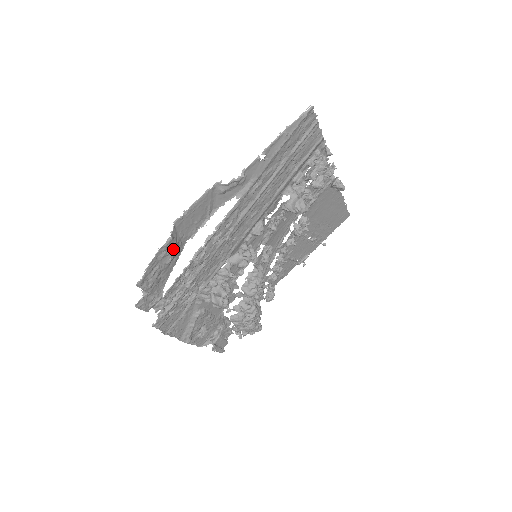
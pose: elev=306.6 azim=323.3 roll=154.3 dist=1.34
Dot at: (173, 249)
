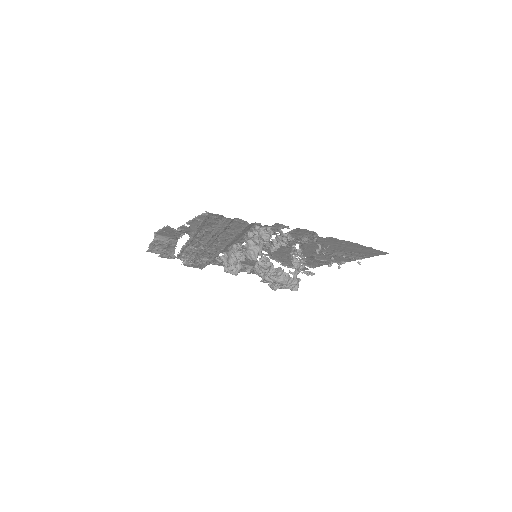
Dot at: (163, 243)
